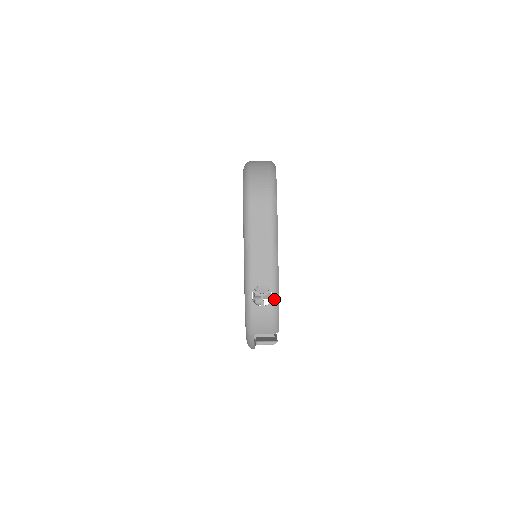
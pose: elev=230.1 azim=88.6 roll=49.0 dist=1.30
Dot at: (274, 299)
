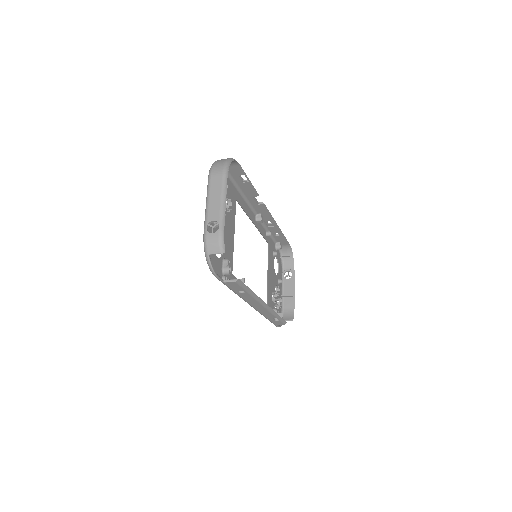
Dot at: (220, 228)
